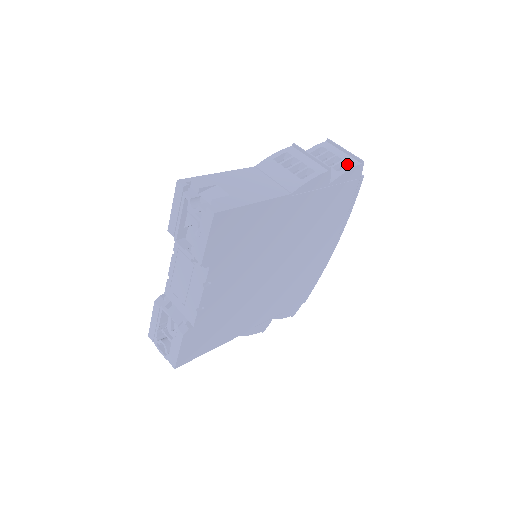
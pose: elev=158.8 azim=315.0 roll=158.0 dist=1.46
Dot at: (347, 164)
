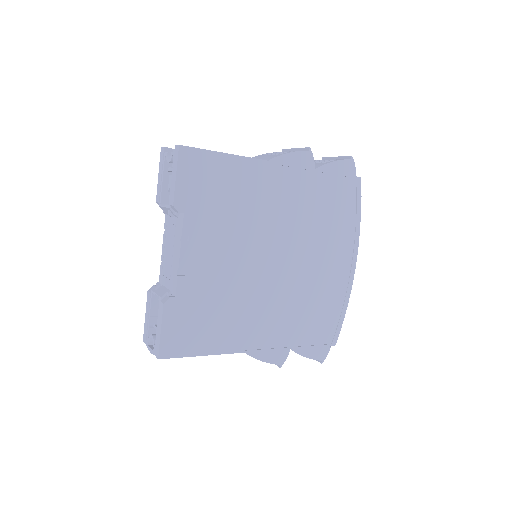
Dot at: occluded
